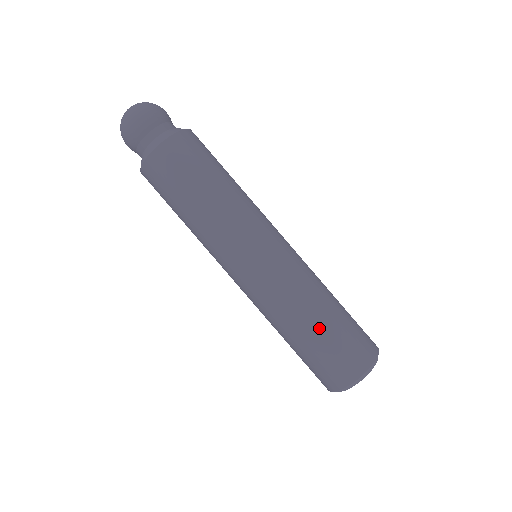
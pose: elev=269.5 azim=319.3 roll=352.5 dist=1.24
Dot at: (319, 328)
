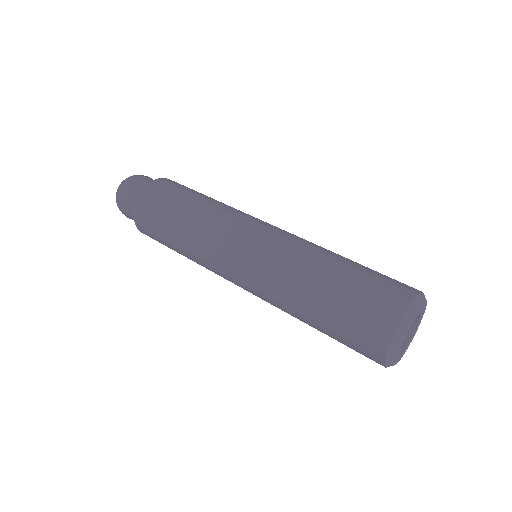
Dot at: (329, 287)
